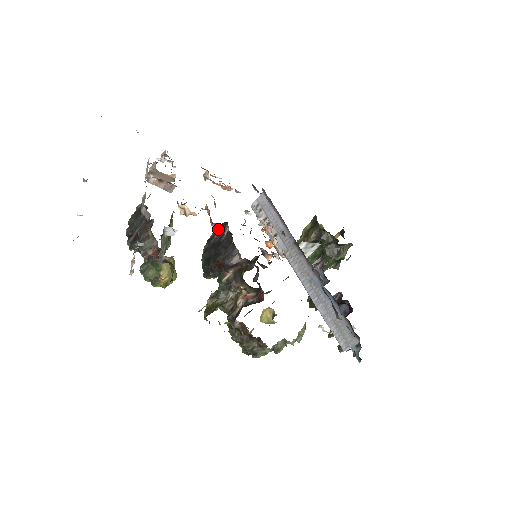
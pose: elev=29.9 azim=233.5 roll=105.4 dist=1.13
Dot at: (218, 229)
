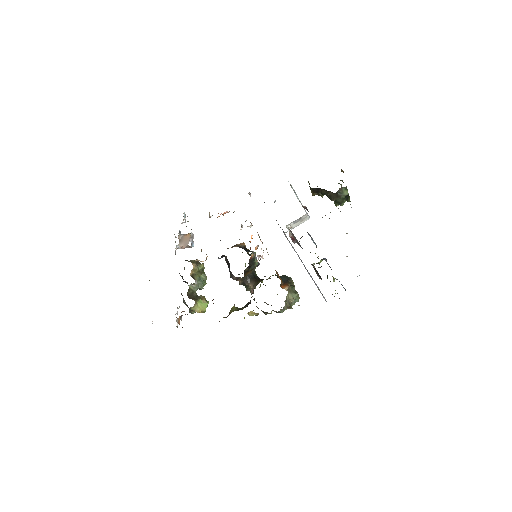
Dot at: occluded
